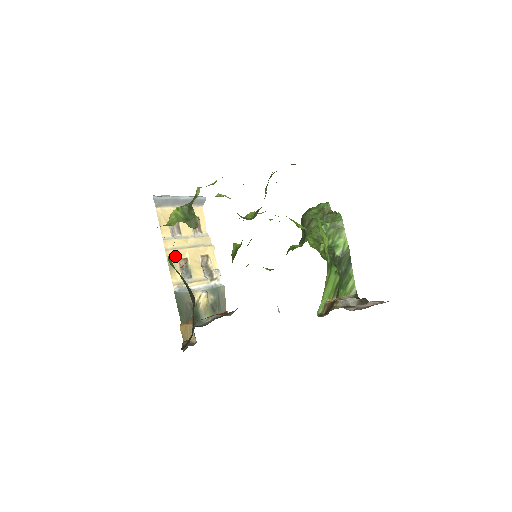
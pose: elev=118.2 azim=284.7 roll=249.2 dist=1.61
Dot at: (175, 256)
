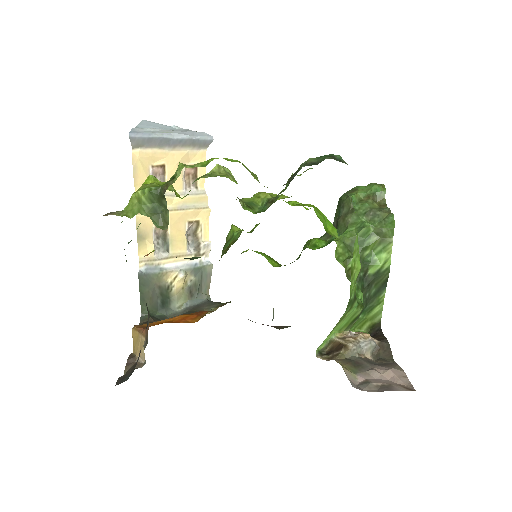
Dot at: (150, 222)
